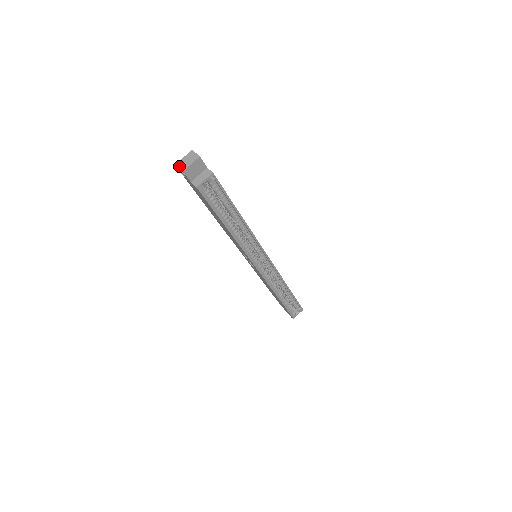
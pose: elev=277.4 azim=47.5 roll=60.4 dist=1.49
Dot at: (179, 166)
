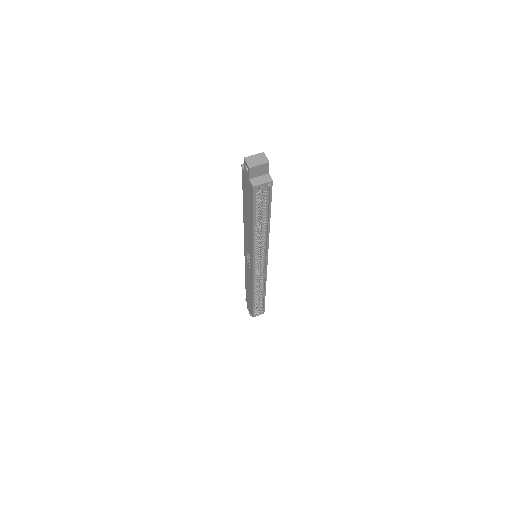
Dot at: (247, 161)
